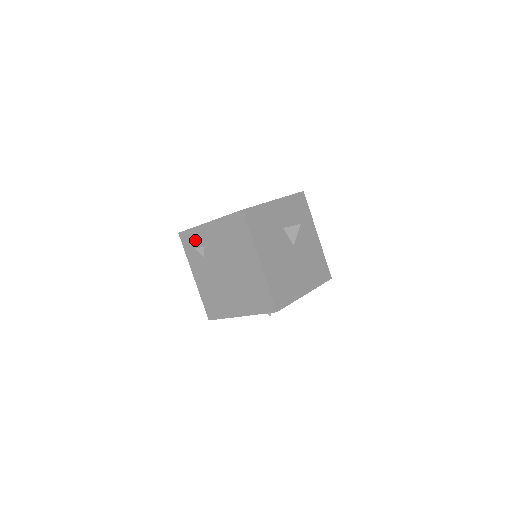
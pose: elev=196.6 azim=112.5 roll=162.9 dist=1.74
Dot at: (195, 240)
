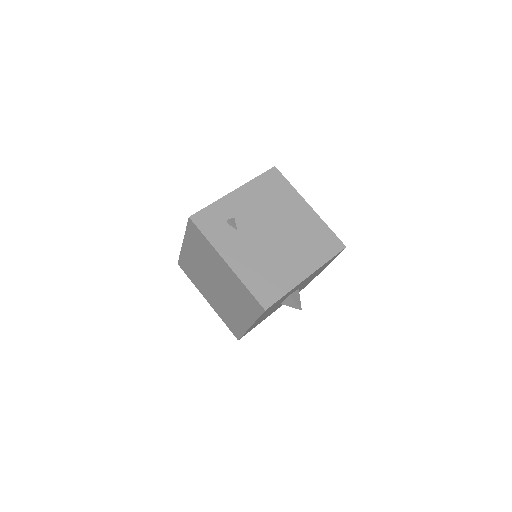
Dot at: (219, 215)
